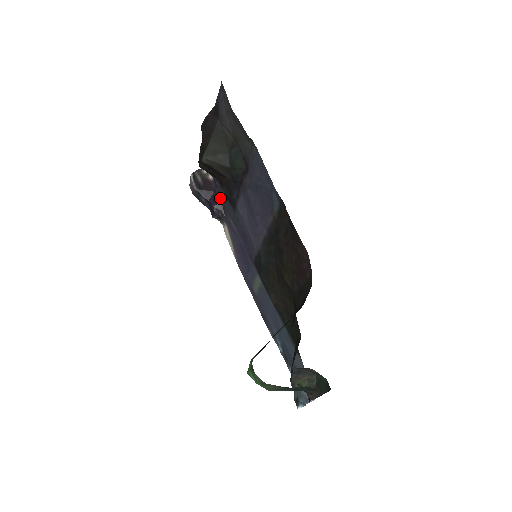
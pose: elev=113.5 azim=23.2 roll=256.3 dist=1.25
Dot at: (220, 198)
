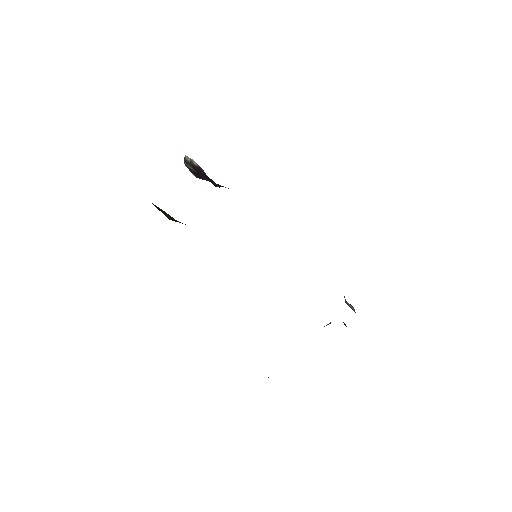
Dot at: (213, 182)
